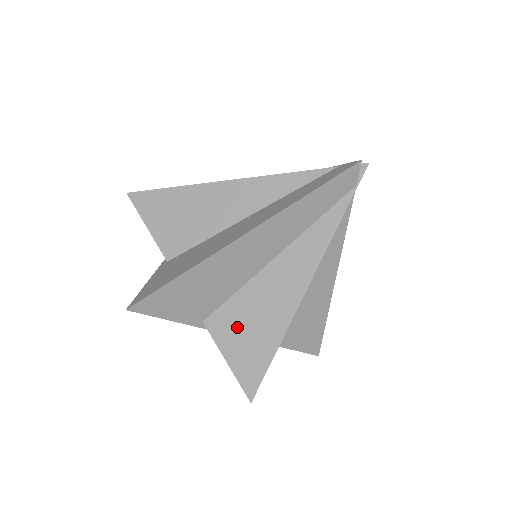
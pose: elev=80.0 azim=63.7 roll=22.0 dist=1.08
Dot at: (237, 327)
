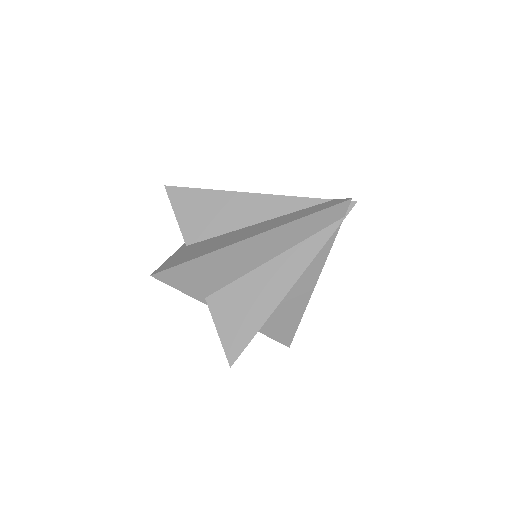
Dot at: (231, 307)
